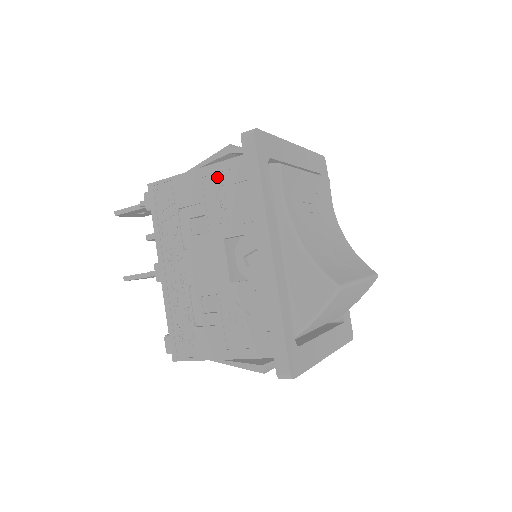
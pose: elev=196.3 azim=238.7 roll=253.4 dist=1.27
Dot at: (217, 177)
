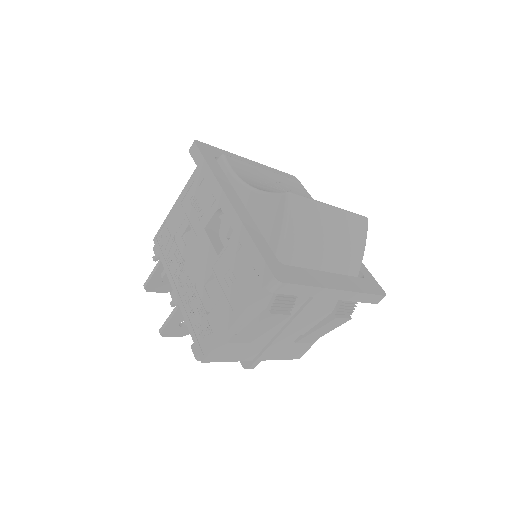
Dot at: (189, 194)
